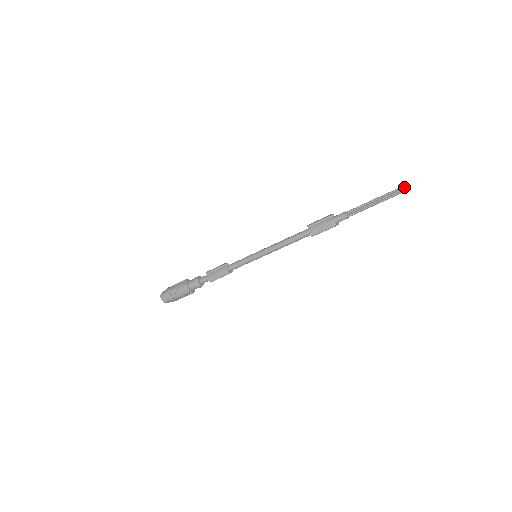
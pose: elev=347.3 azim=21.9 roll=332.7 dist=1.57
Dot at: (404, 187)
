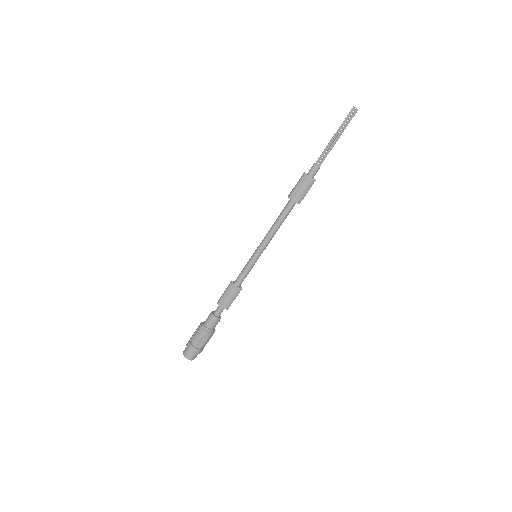
Dot at: (354, 110)
